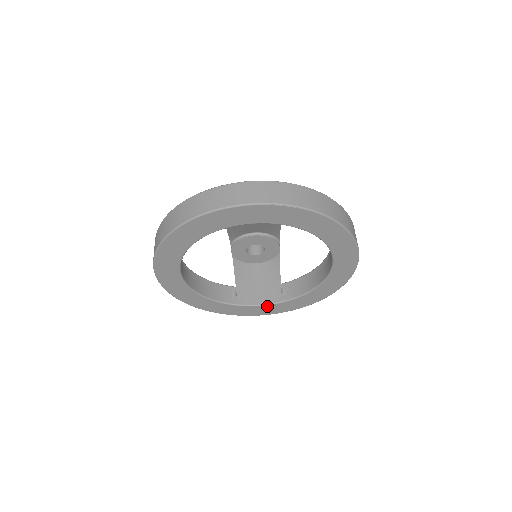
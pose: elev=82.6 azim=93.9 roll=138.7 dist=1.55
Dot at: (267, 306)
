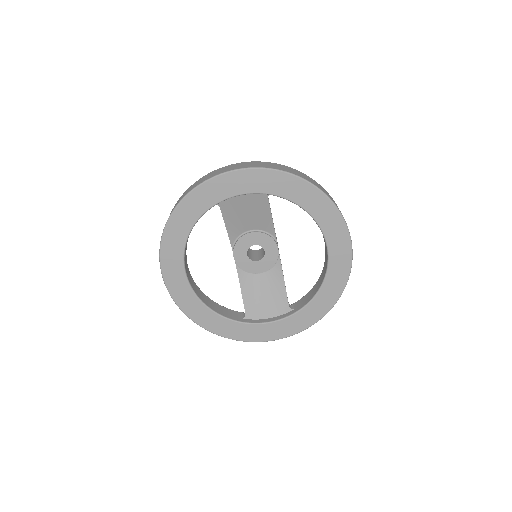
Dot at: (277, 323)
